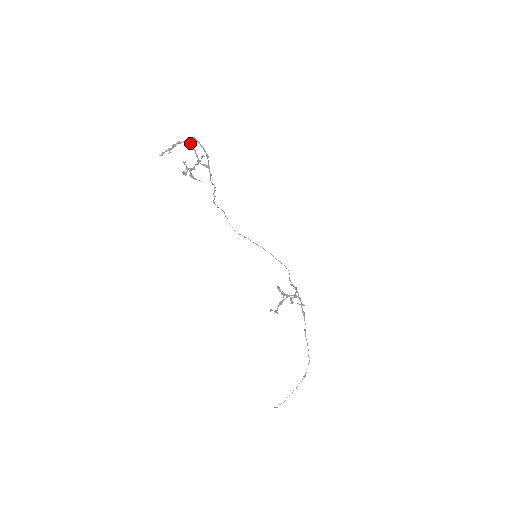
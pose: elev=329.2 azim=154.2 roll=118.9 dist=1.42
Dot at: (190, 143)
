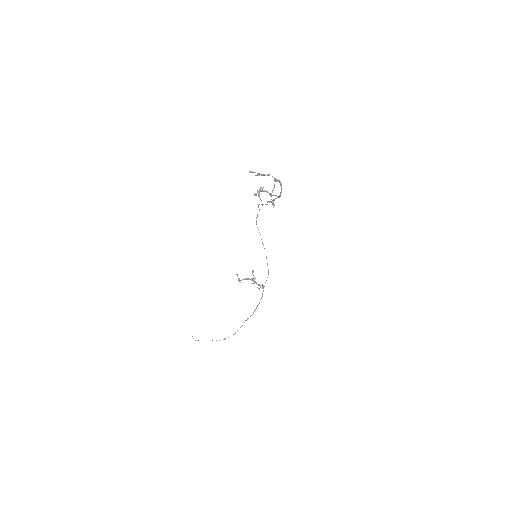
Dot at: (276, 181)
